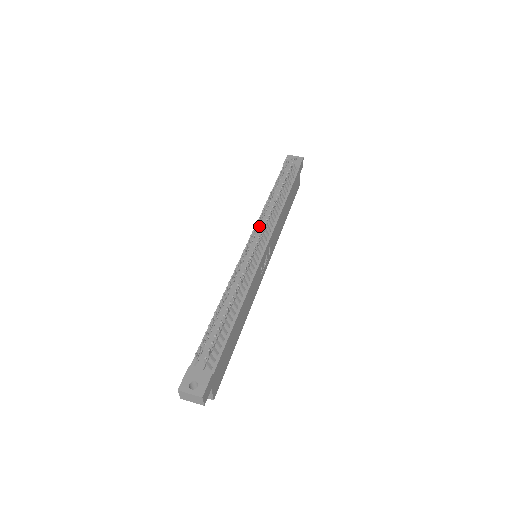
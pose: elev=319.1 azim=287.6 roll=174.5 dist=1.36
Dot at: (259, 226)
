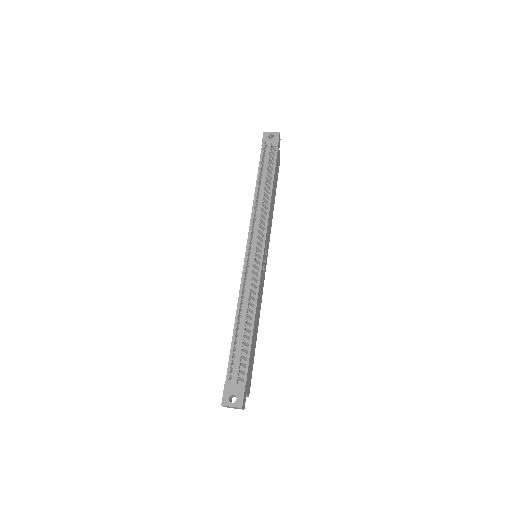
Dot at: occluded
